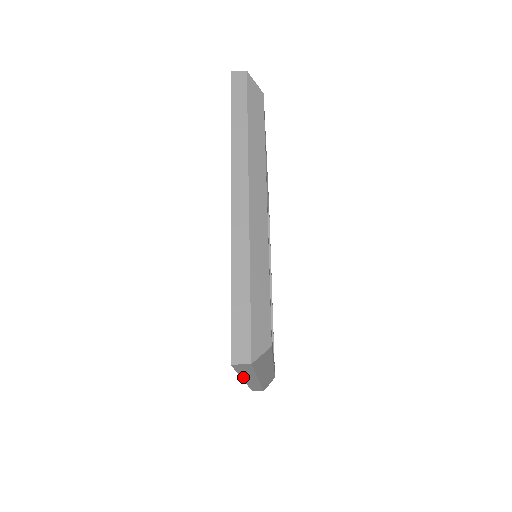
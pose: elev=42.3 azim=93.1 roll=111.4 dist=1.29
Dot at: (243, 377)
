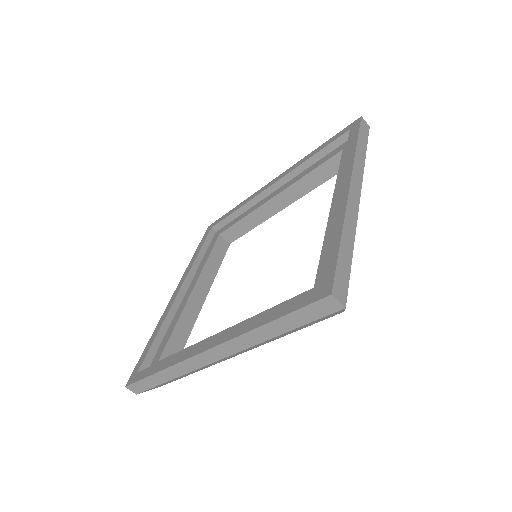
Dot at: (240, 337)
